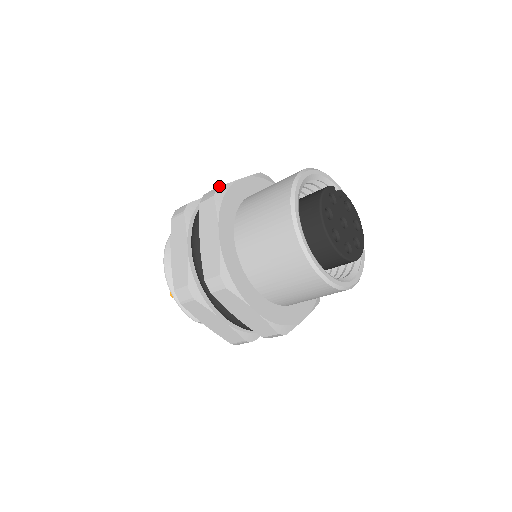
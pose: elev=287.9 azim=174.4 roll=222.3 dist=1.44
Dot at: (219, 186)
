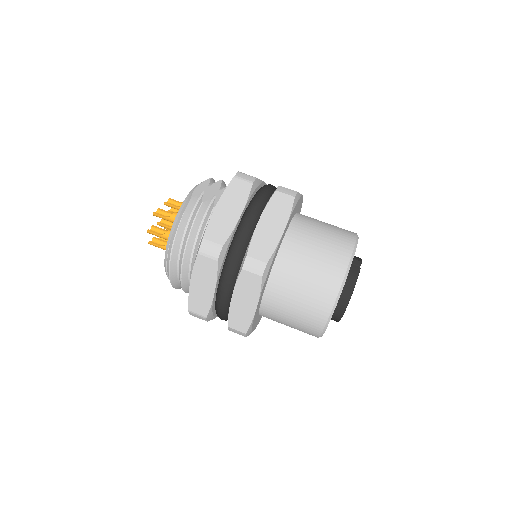
Dot at: (268, 261)
